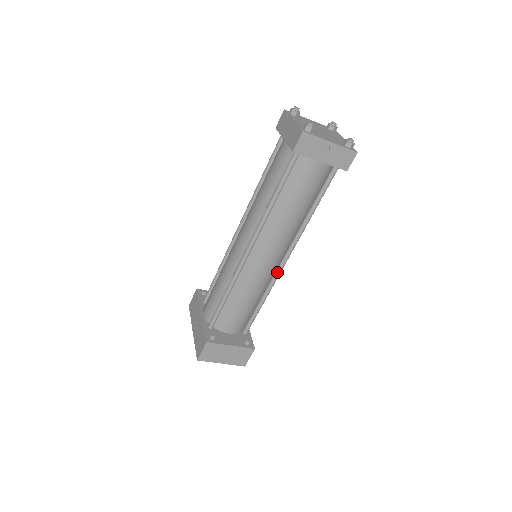
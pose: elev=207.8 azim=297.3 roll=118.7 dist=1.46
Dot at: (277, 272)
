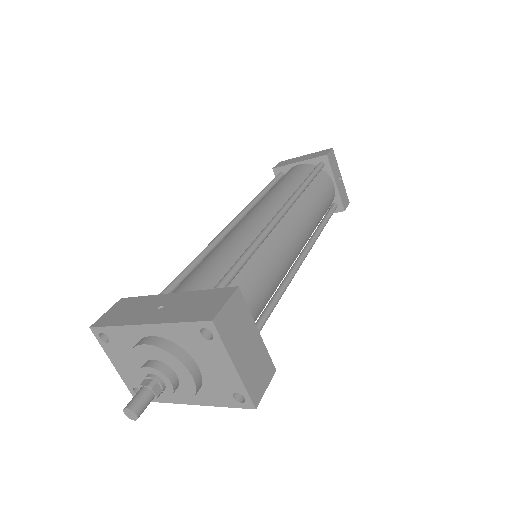
Dot at: (291, 273)
